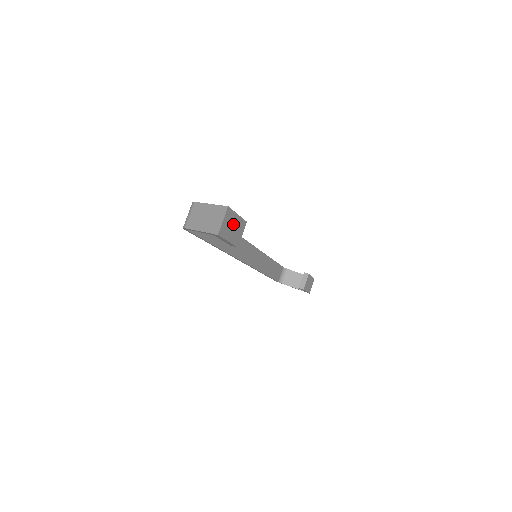
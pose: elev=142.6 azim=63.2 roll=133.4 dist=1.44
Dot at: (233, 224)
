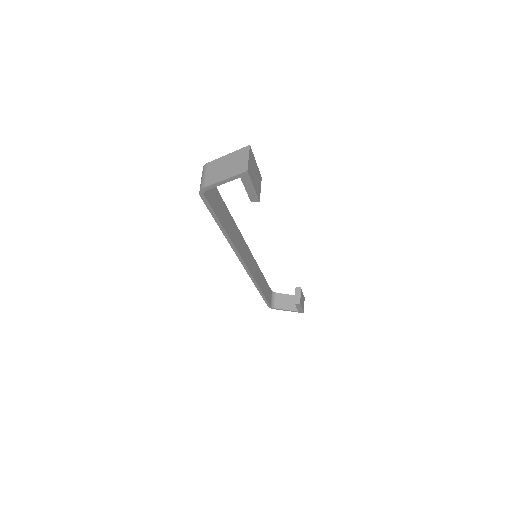
Dot at: (254, 170)
